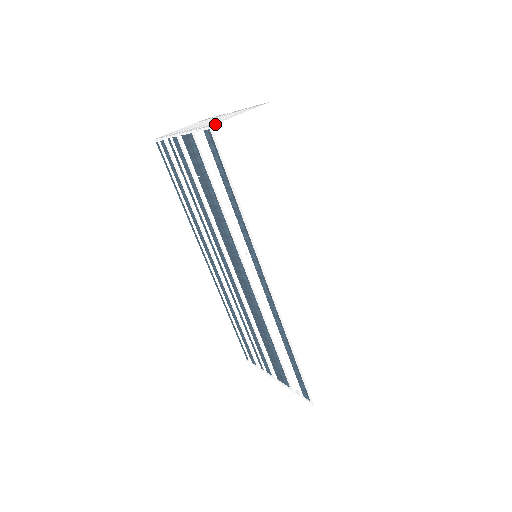
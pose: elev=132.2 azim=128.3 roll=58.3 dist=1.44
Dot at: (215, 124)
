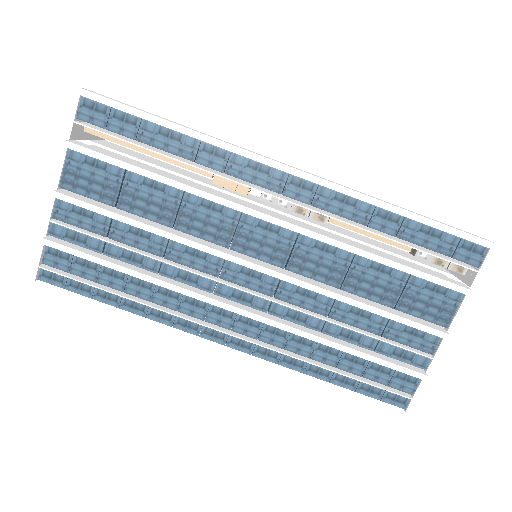
Dot at: (80, 94)
